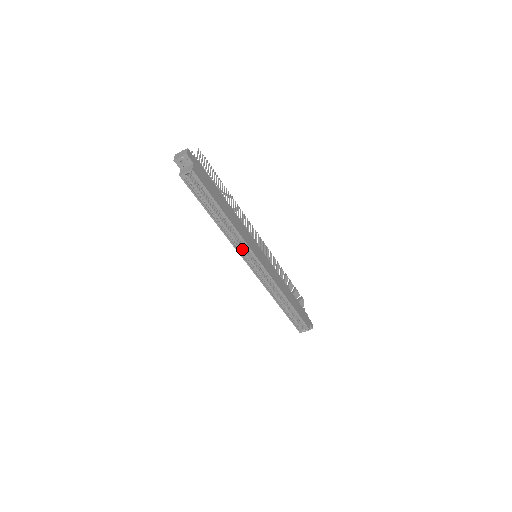
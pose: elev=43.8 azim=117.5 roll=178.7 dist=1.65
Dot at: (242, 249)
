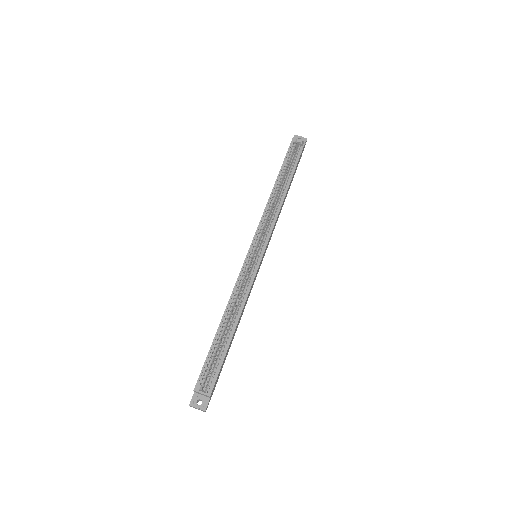
Dot at: (264, 225)
